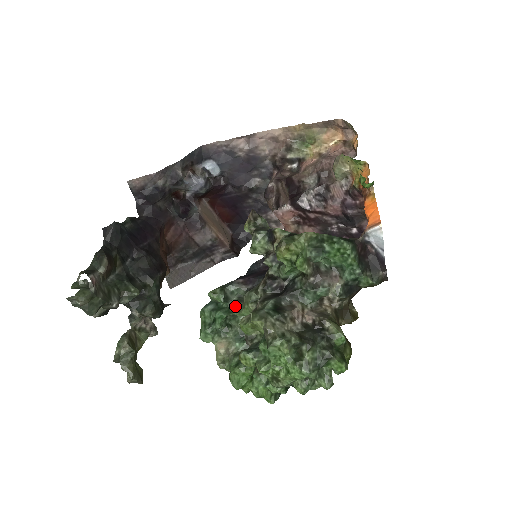
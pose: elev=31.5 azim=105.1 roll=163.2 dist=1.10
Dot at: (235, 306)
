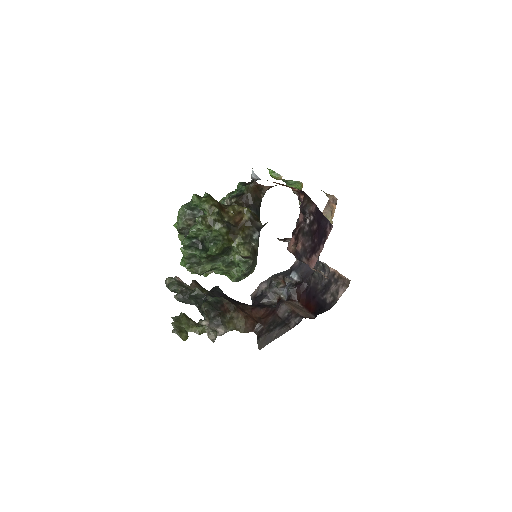
Dot at: occluded
